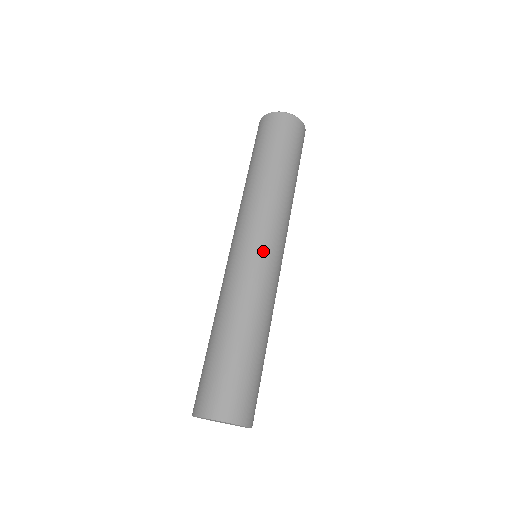
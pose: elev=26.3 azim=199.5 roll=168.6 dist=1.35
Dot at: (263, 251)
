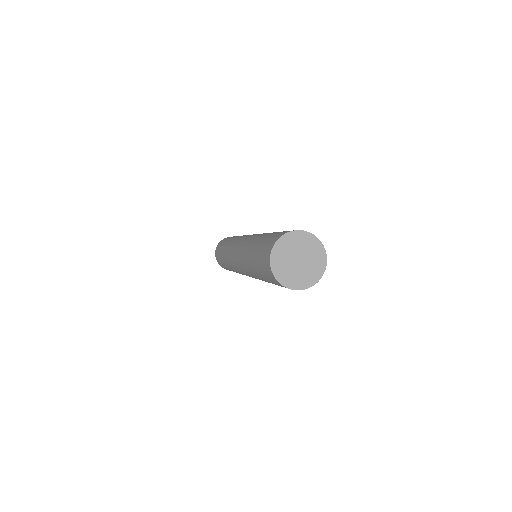
Dot at: (246, 237)
